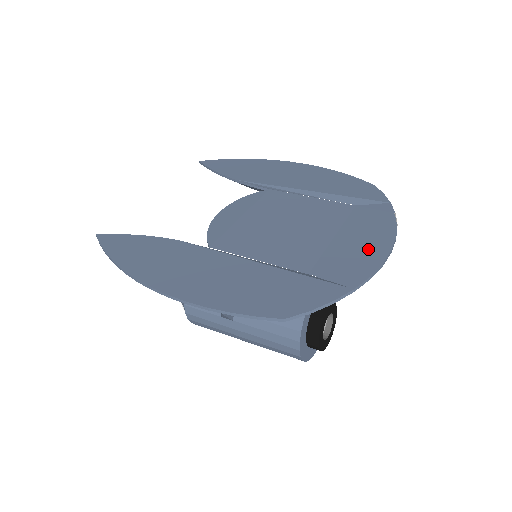
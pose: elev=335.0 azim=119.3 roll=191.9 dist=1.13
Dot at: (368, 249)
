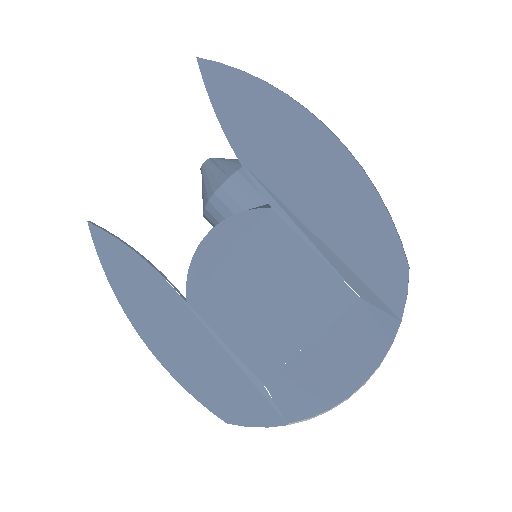
Dot at: (330, 381)
